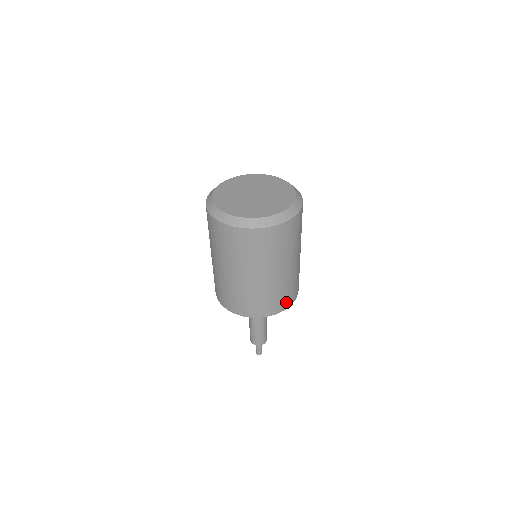
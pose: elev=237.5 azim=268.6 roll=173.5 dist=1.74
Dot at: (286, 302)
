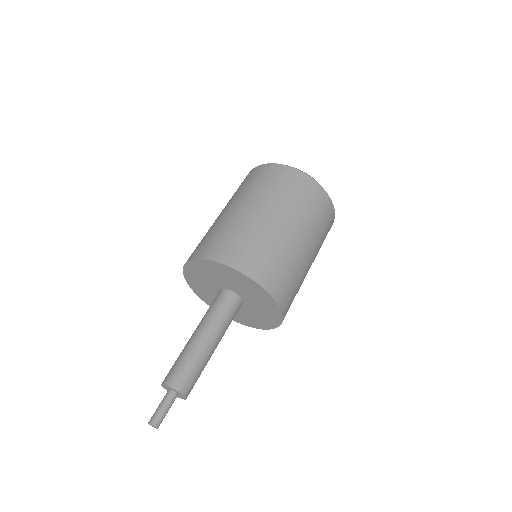
Dot at: (284, 295)
